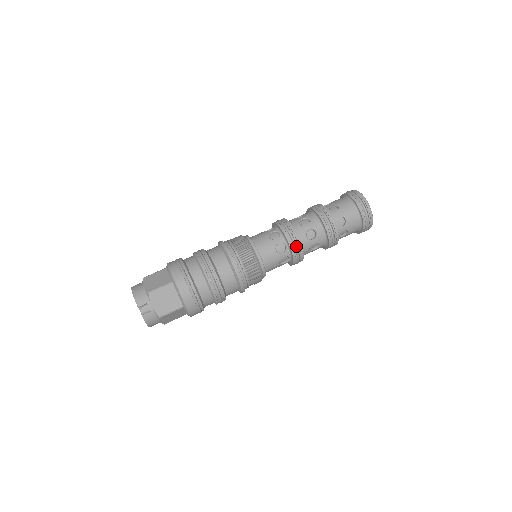
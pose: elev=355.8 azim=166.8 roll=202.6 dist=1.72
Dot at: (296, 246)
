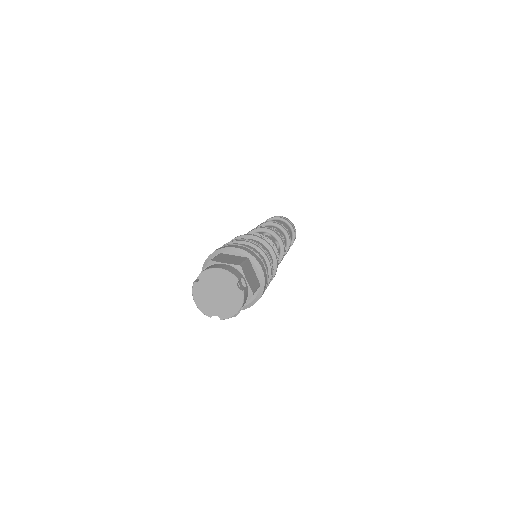
Dot at: (284, 243)
